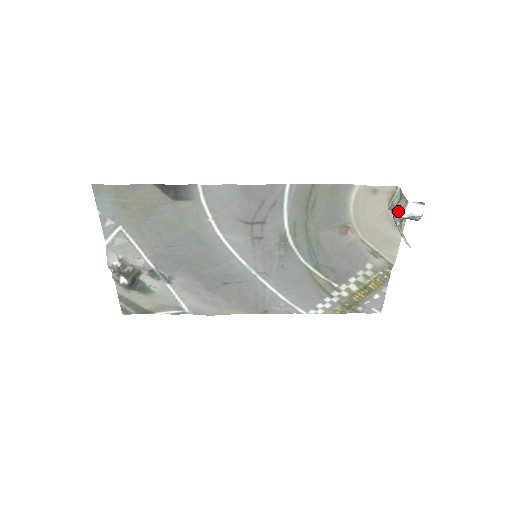
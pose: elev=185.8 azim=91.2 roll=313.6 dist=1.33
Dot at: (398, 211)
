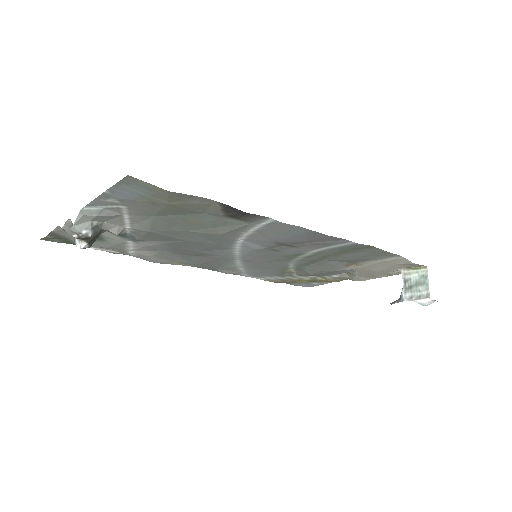
Dot at: (413, 292)
